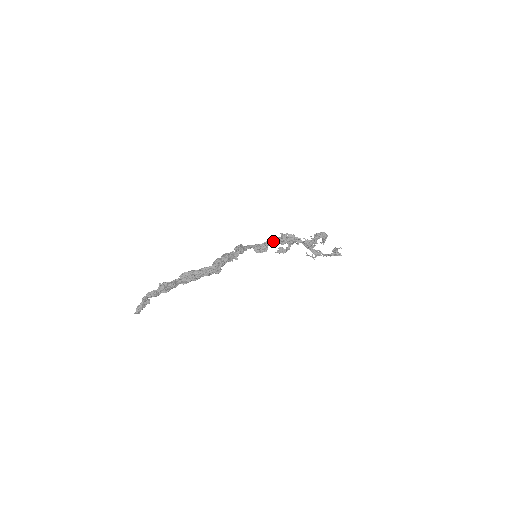
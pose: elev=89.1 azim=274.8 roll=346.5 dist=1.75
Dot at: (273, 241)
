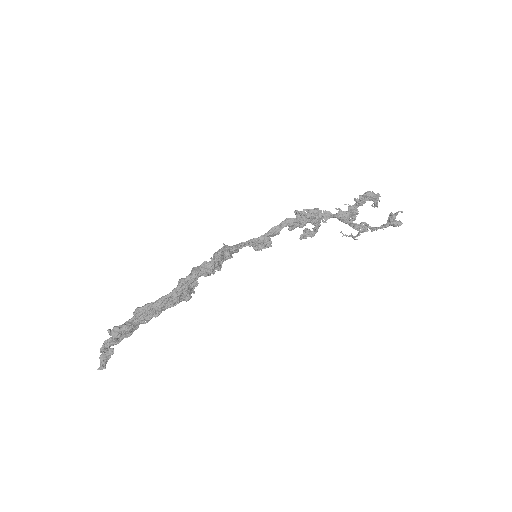
Dot at: (282, 226)
